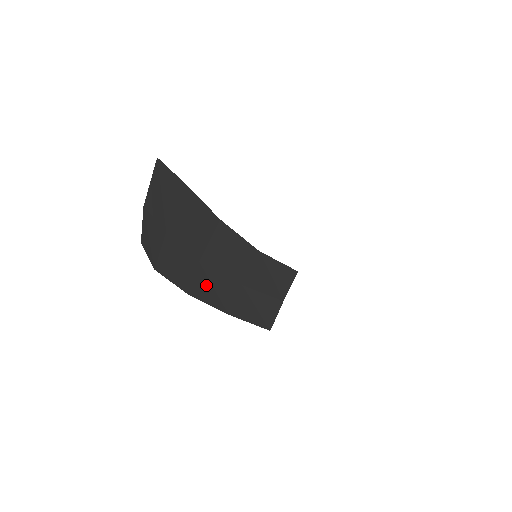
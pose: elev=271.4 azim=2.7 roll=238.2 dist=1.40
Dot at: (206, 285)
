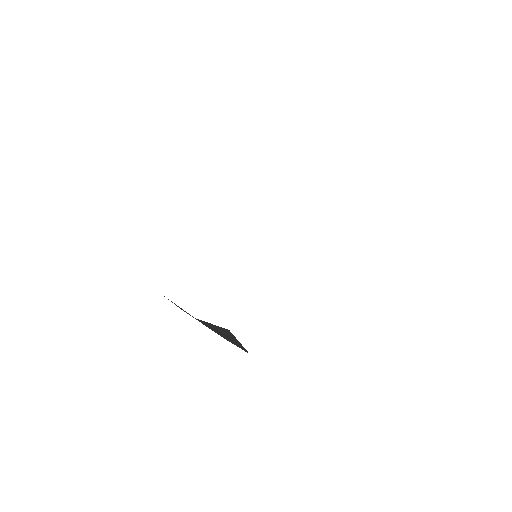
Dot at: occluded
